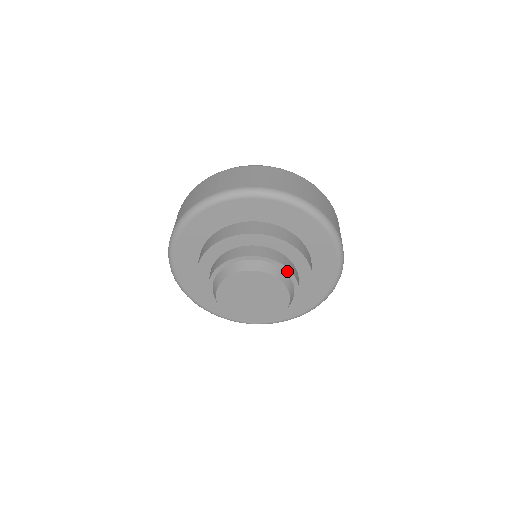
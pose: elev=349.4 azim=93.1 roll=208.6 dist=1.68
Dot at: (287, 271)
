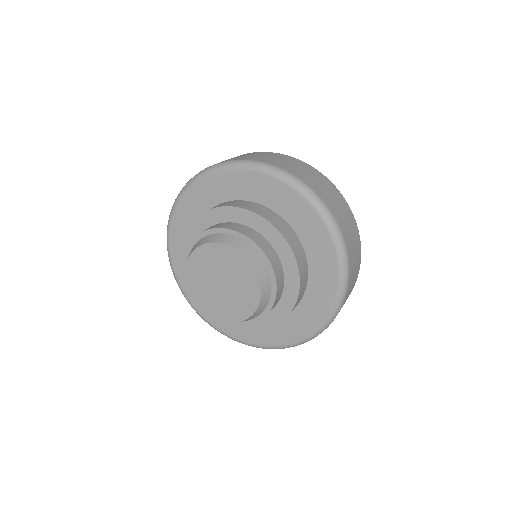
Dot at: (269, 266)
